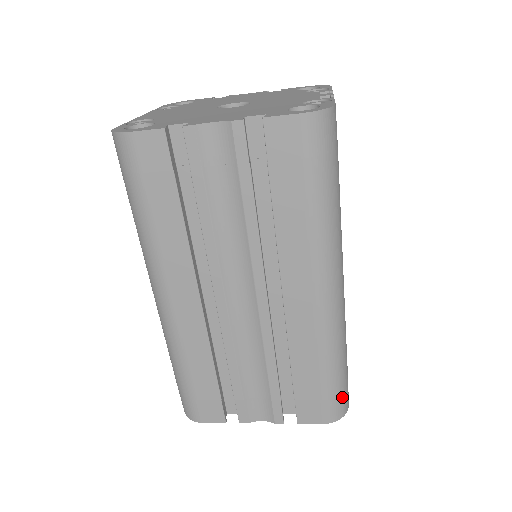
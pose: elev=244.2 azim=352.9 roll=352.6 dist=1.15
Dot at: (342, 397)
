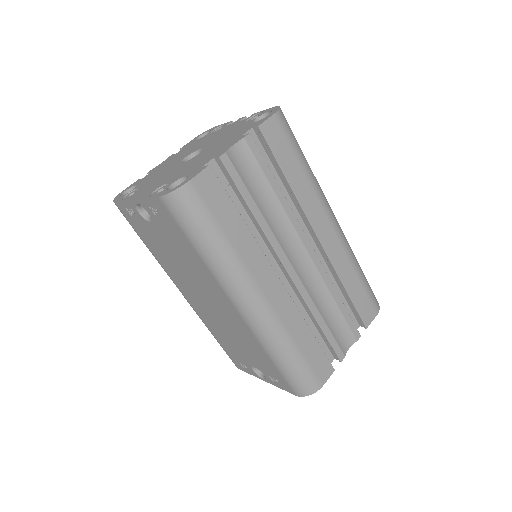
Dot at: occluded
